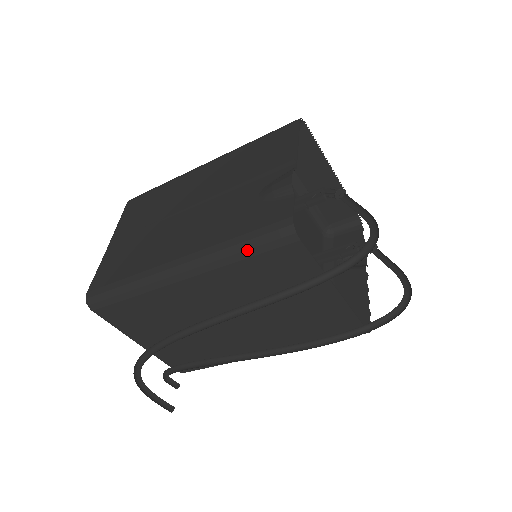
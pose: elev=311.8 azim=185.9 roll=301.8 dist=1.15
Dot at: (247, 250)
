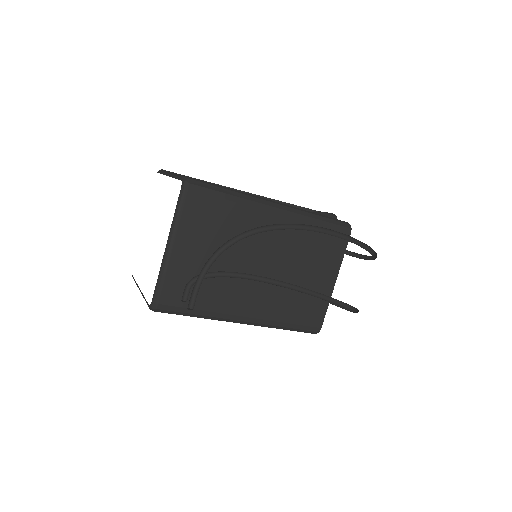
Dot at: (325, 221)
